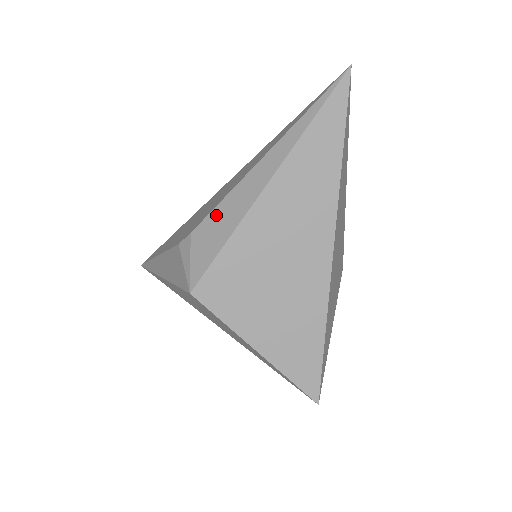
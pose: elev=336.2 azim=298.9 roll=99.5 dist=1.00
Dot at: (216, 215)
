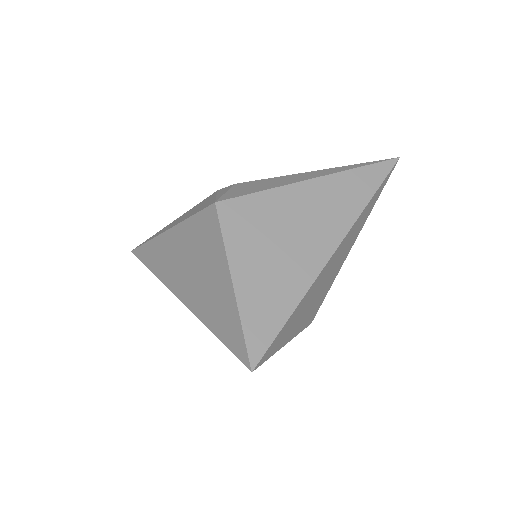
Dot at: (264, 181)
